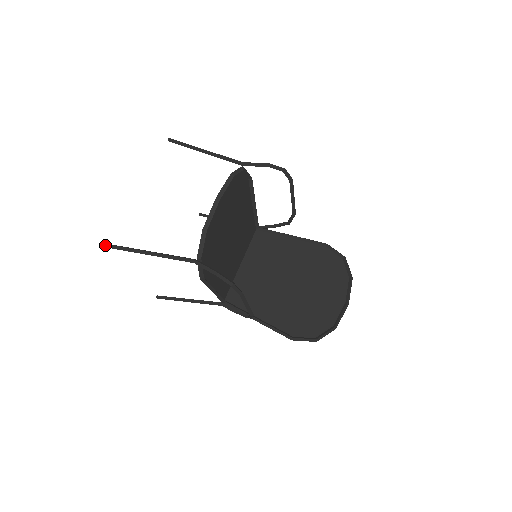
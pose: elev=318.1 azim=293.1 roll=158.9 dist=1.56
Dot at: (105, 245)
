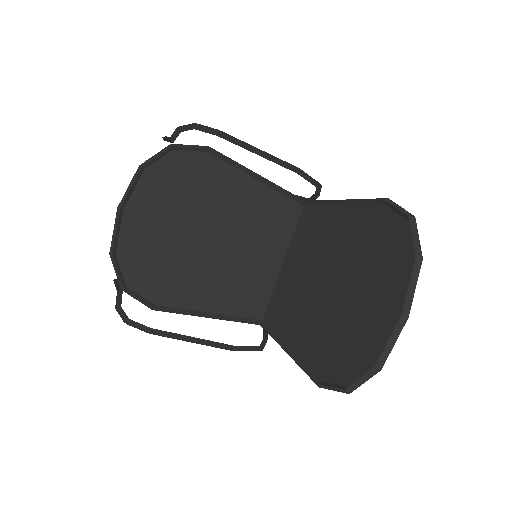
Dot at: occluded
